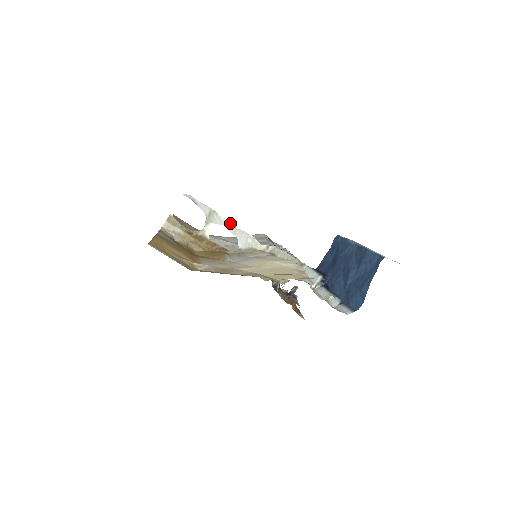
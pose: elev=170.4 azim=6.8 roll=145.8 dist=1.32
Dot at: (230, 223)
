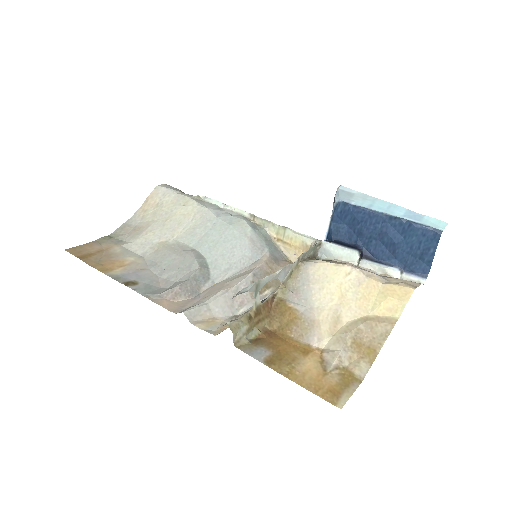
Dot at: (271, 275)
